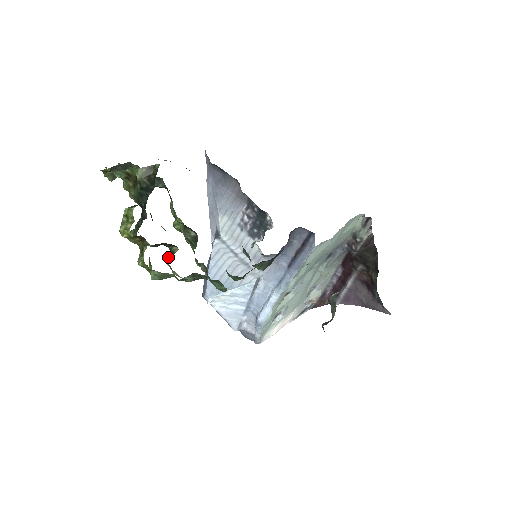
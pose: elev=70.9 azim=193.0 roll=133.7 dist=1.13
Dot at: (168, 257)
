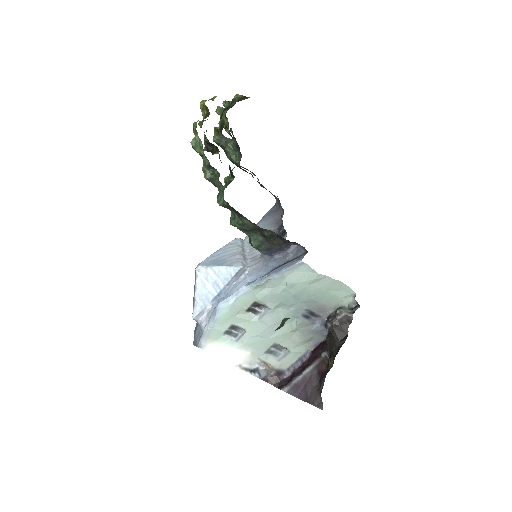
Dot at: occluded
